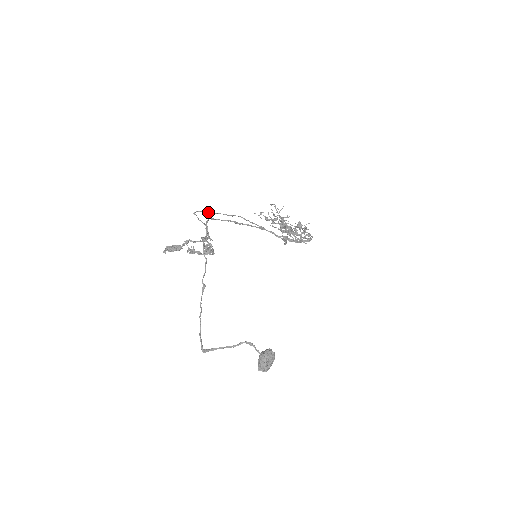
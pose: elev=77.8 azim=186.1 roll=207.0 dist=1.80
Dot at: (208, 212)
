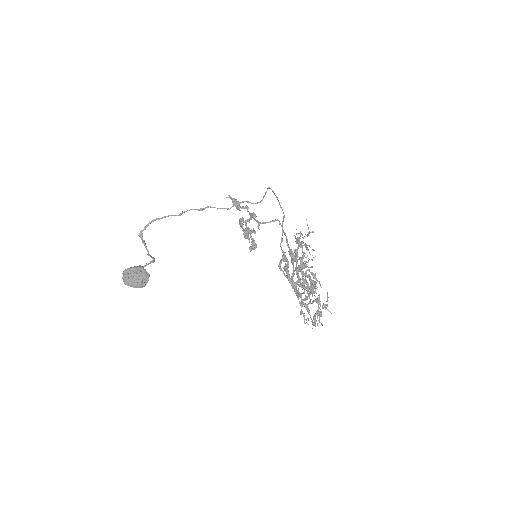
Dot at: occluded
